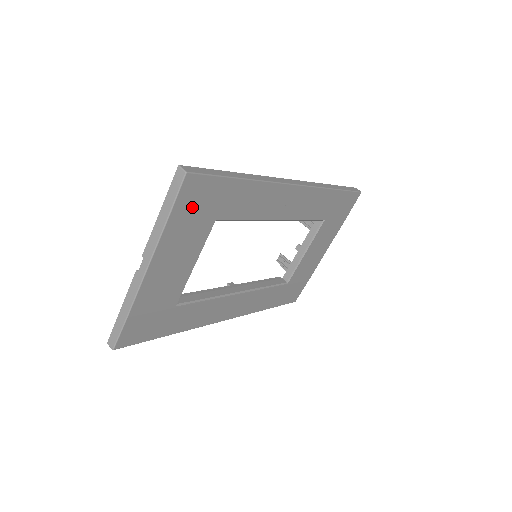
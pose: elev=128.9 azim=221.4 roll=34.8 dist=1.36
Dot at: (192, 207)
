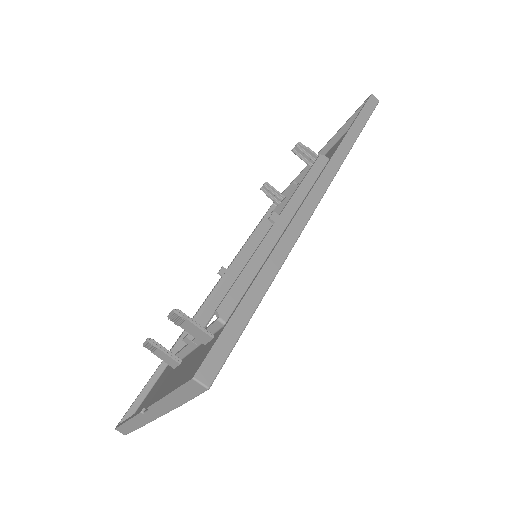
Dot at: occluded
